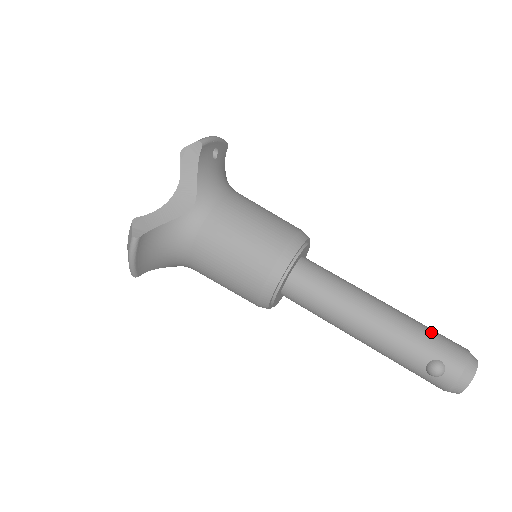
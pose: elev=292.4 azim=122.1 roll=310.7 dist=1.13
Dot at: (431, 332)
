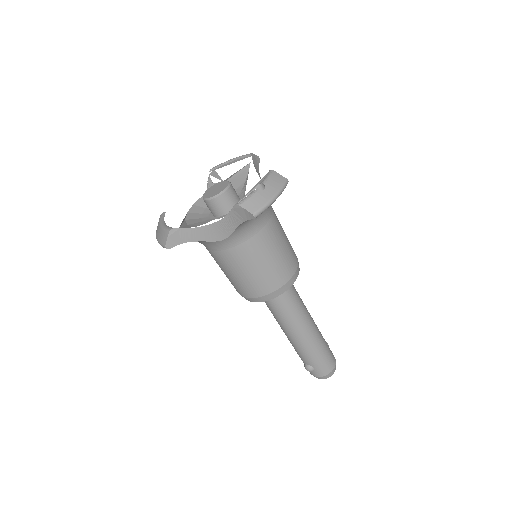
Dot at: (323, 354)
